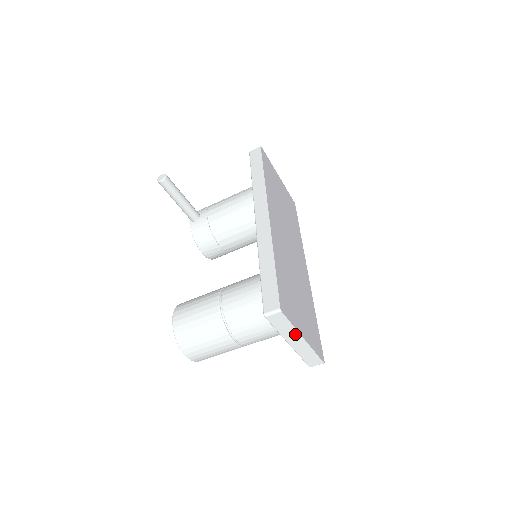
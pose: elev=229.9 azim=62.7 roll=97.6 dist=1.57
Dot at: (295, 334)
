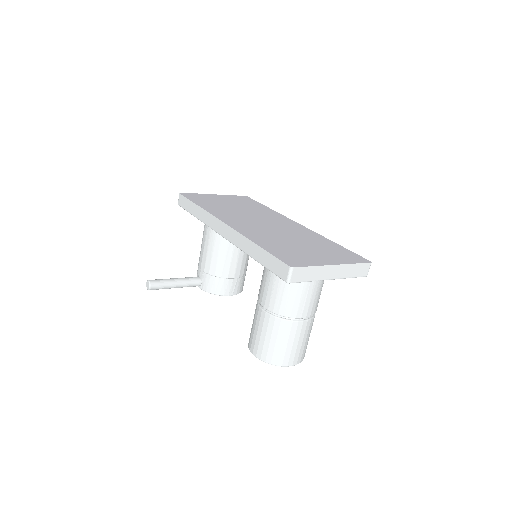
Dot at: (324, 269)
